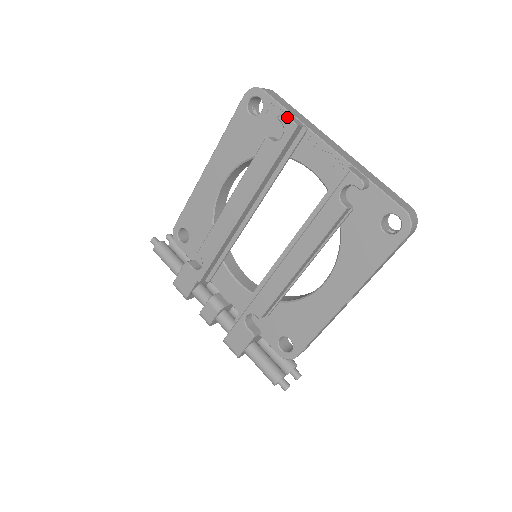
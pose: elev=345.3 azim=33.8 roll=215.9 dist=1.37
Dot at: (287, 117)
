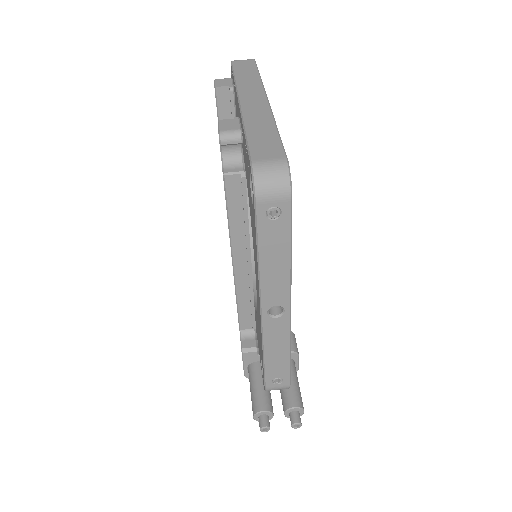
Dot at: (214, 82)
